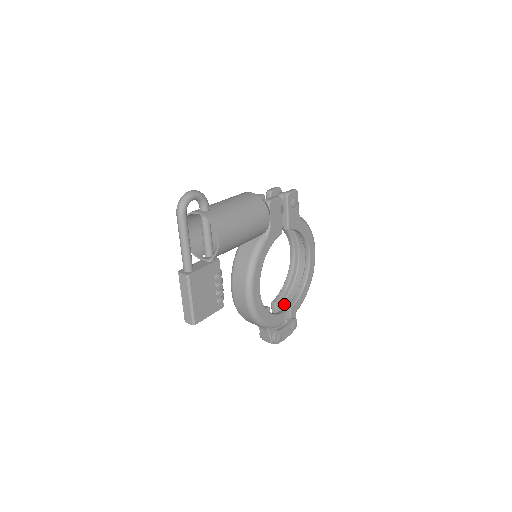
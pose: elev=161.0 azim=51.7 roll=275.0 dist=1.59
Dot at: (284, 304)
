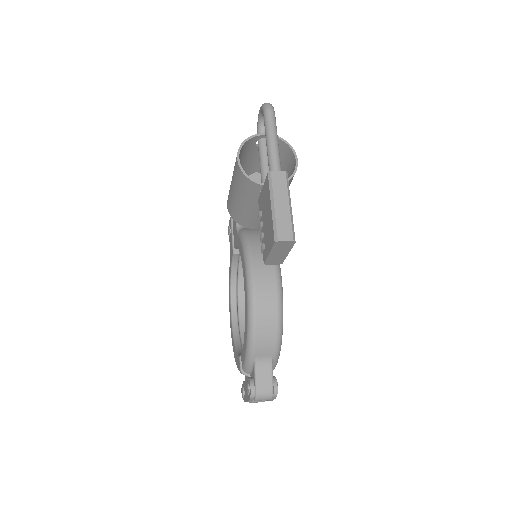
Dot at: occluded
